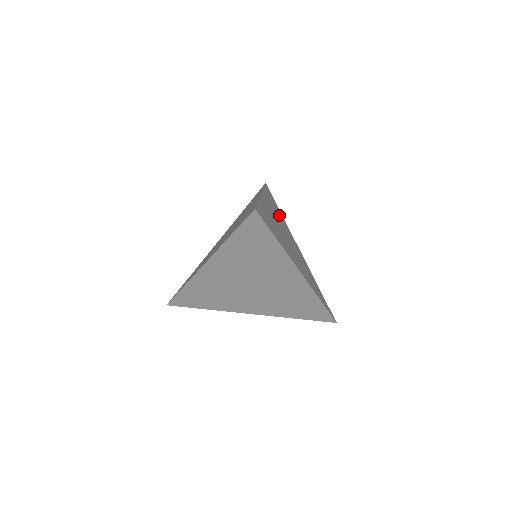
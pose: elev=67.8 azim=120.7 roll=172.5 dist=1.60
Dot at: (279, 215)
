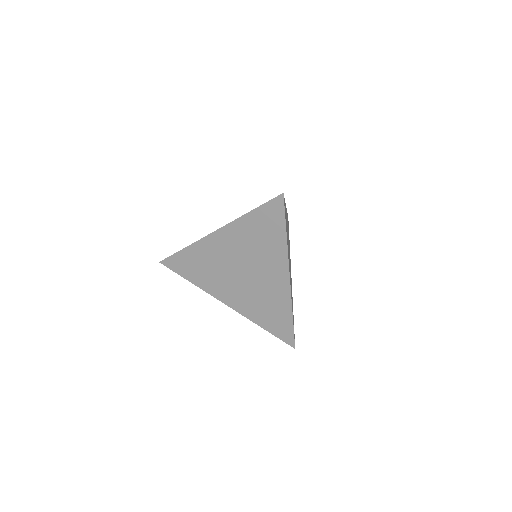
Dot at: occluded
